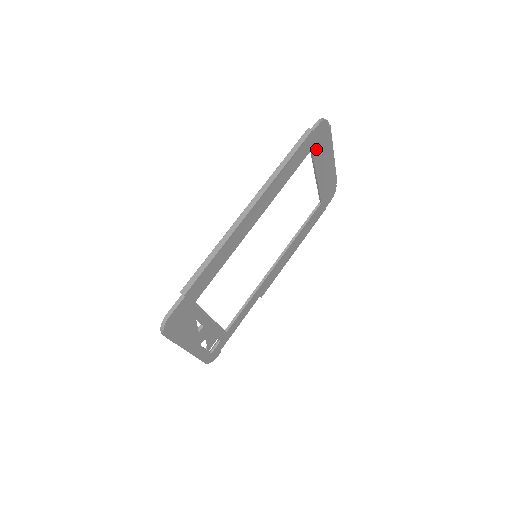
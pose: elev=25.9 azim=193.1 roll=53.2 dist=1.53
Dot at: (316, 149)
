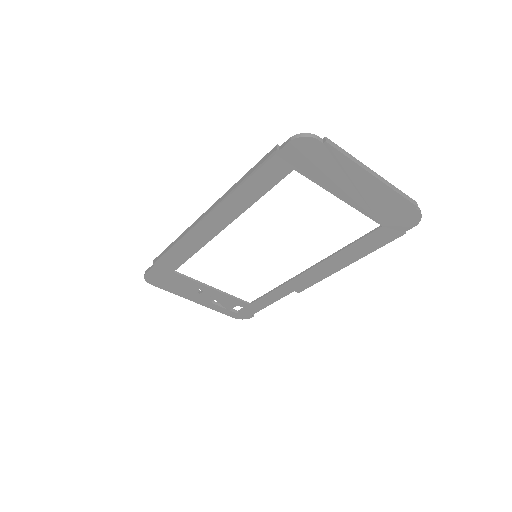
Dot at: (308, 168)
